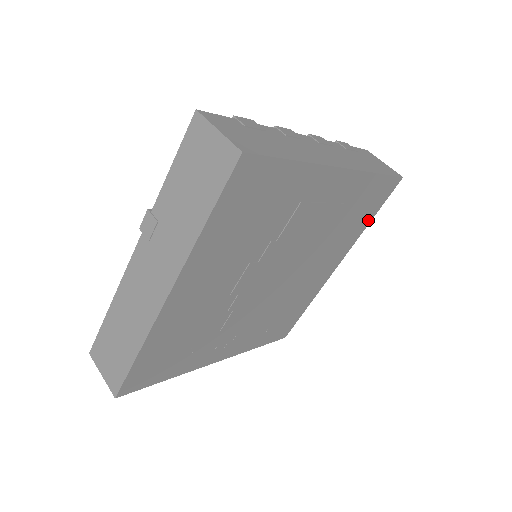
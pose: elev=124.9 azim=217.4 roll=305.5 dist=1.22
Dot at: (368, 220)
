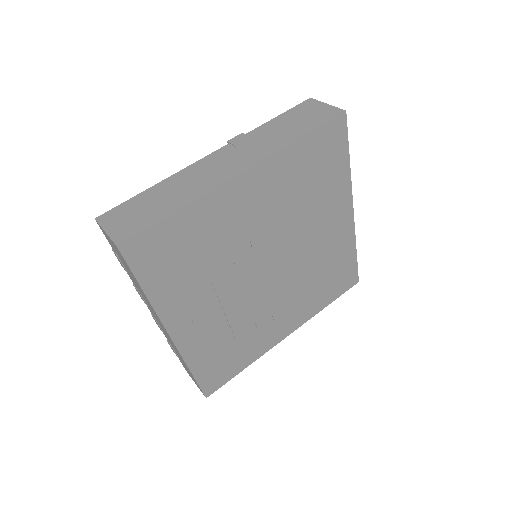
Dot at: (327, 302)
